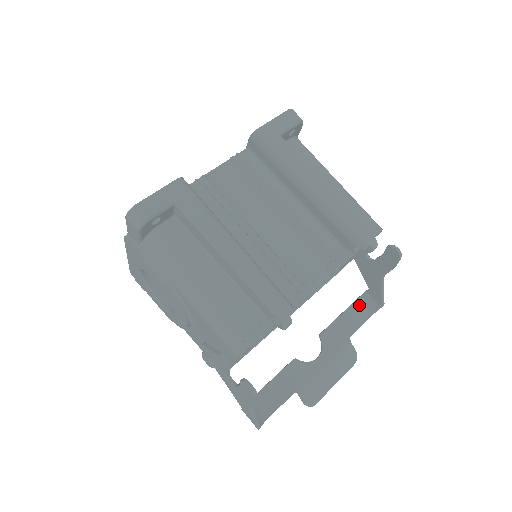
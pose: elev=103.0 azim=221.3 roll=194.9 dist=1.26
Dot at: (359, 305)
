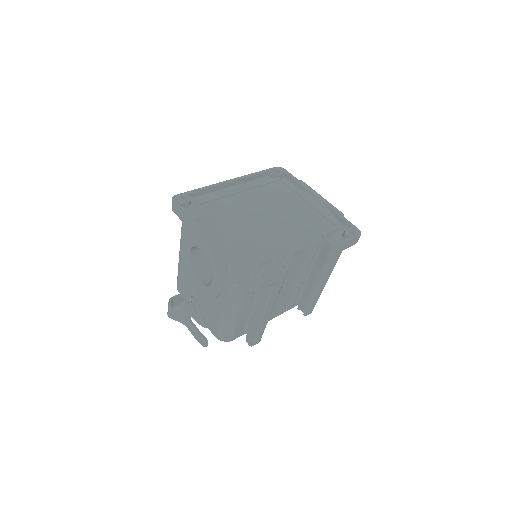
Dot at: occluded
